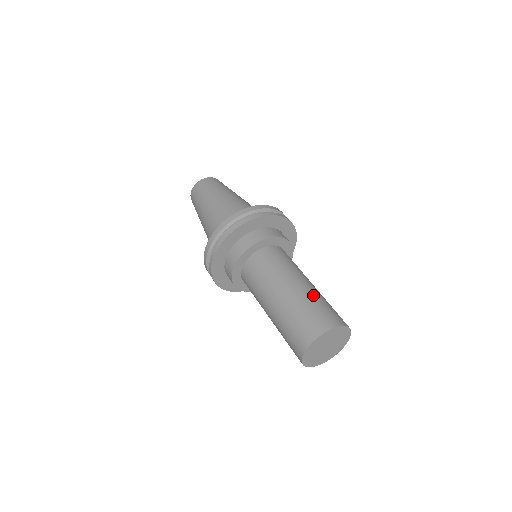
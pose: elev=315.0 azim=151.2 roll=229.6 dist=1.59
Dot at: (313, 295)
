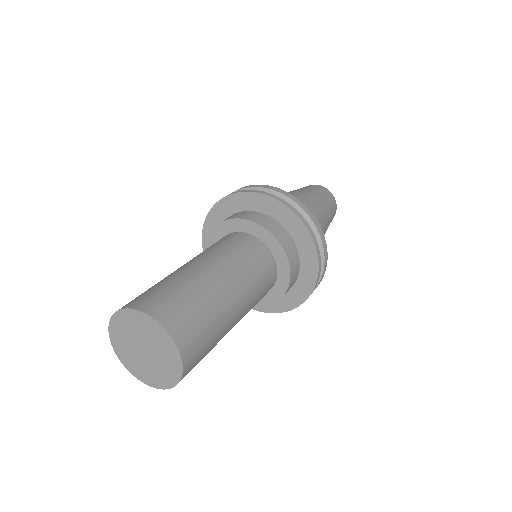
Dot at: (216, 304)
